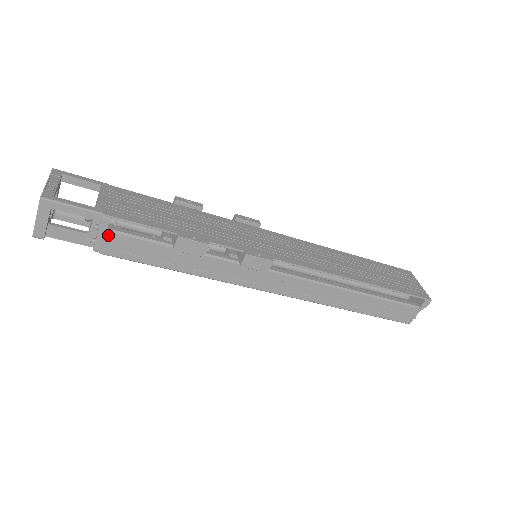
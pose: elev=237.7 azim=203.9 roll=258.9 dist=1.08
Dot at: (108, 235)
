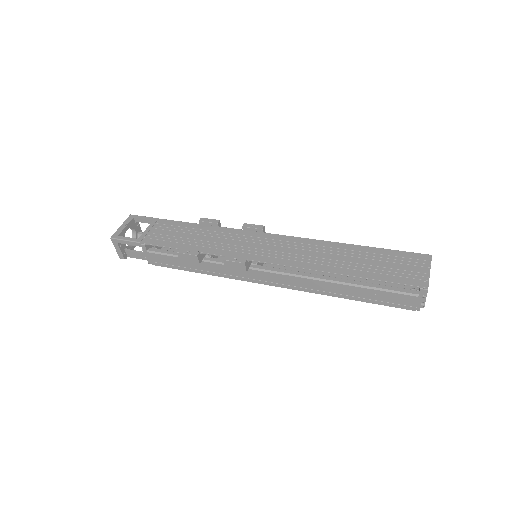
Dot at: (149, 254)
